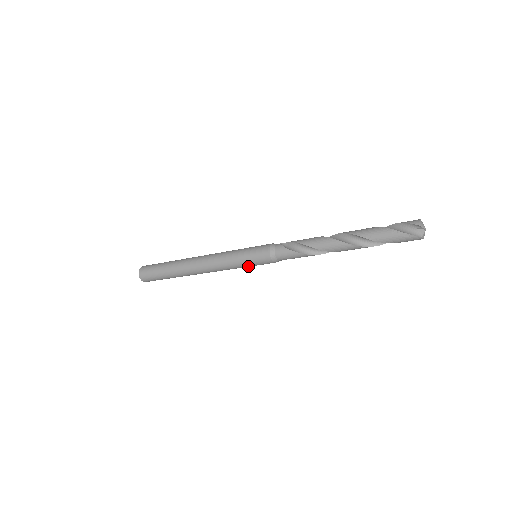
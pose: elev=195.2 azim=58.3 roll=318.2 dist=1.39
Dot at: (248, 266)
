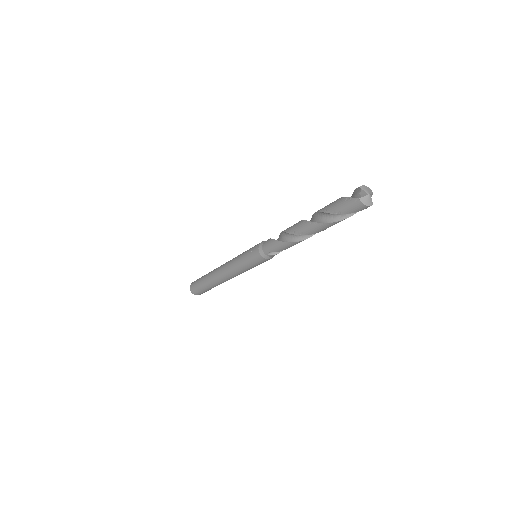
Dot at: (247, 264)
